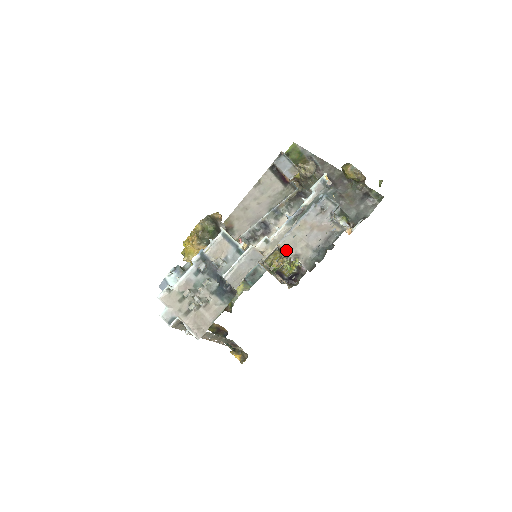
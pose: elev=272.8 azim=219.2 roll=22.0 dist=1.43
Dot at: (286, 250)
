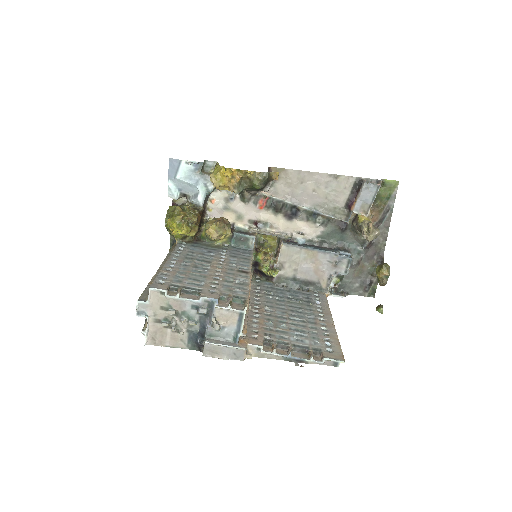
Dot at: (281, 254)
